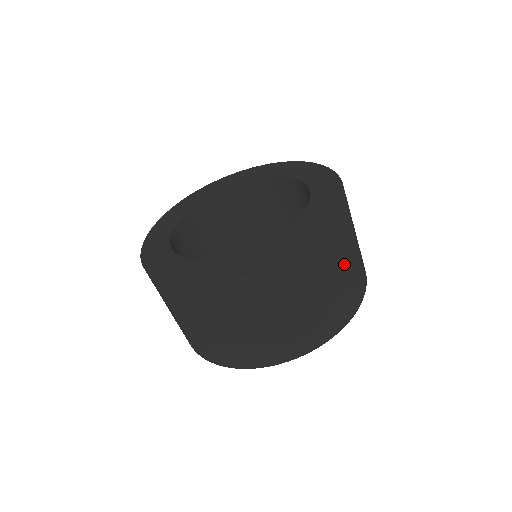
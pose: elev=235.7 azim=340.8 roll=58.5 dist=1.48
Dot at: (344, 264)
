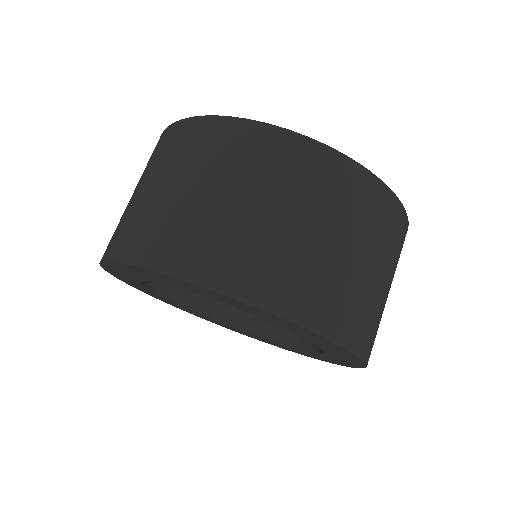
Dot at: occluded
